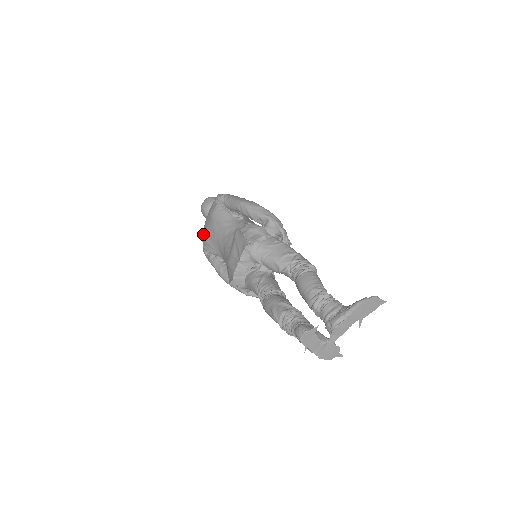
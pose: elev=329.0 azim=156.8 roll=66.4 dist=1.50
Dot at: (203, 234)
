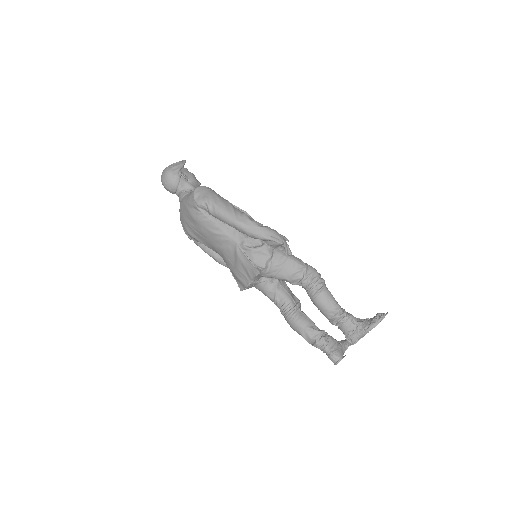
Dot at: (185, 228)
